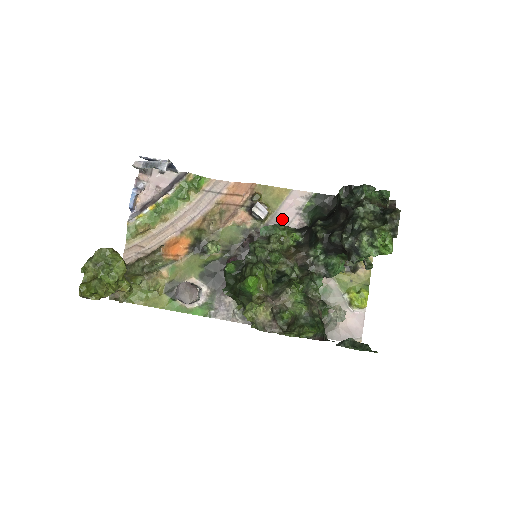
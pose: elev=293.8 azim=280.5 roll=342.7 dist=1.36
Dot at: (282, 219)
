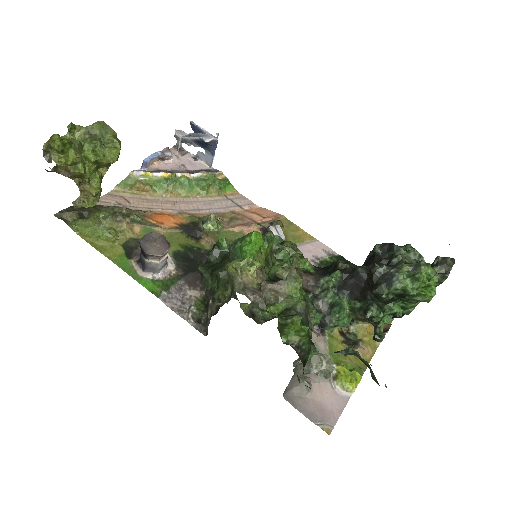
Dot at: occluded
